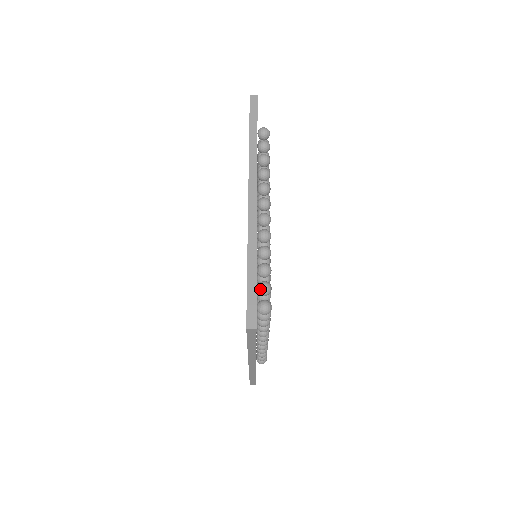
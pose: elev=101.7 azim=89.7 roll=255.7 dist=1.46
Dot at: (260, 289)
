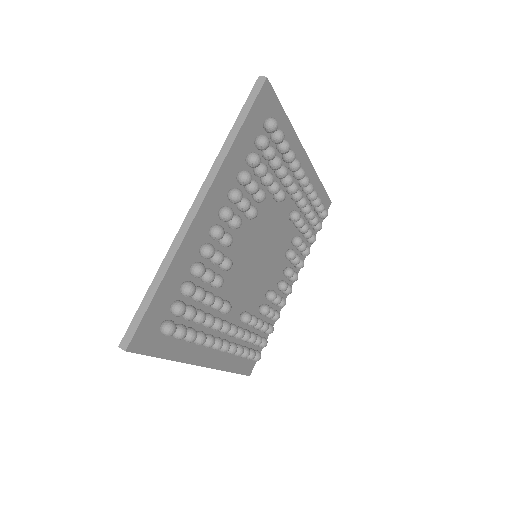
Dot at: occluded
